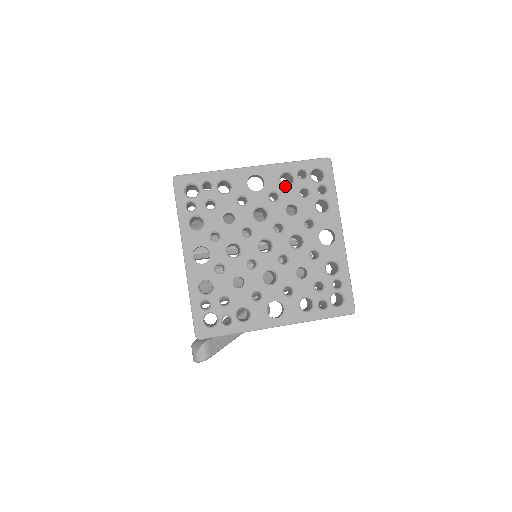
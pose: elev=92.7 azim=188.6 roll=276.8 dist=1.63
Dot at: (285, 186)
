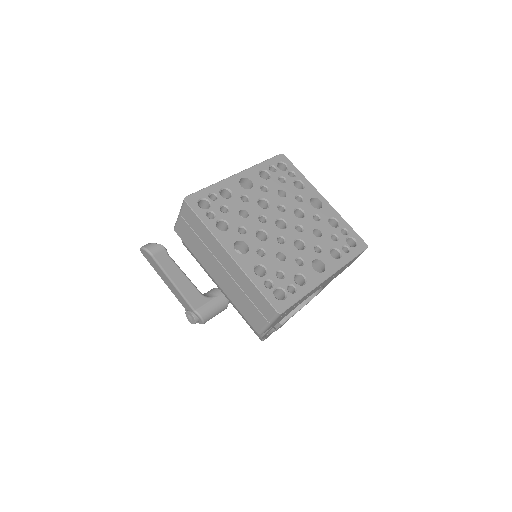
Dot at: occluded
